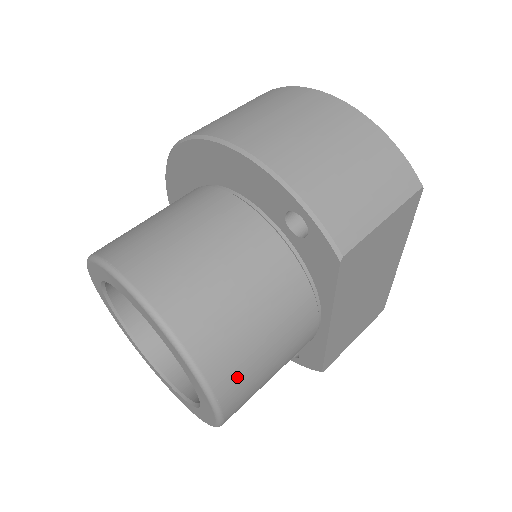
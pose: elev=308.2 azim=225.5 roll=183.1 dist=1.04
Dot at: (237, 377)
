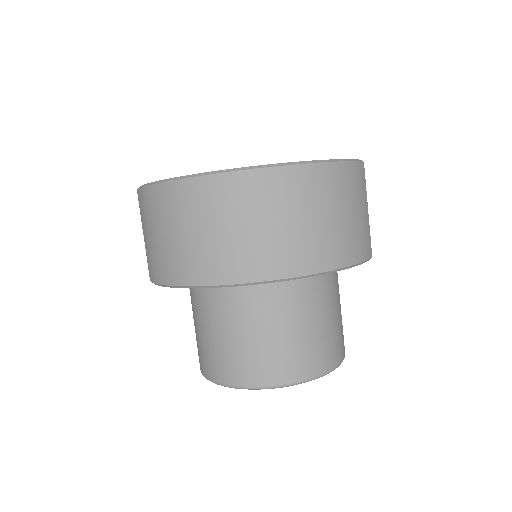
Dot at: occluded
